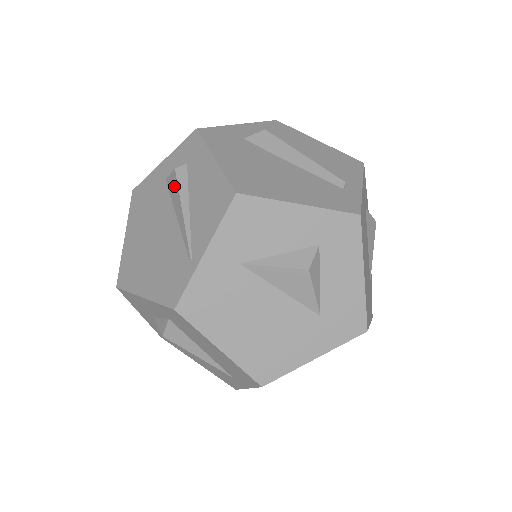
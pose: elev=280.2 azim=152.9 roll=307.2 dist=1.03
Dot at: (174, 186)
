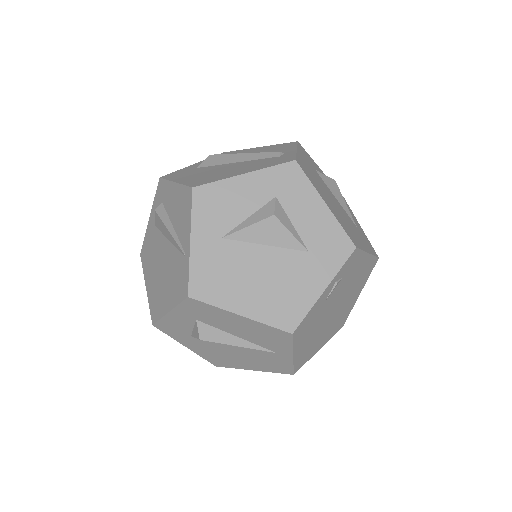
Dot at: (159, 222)
